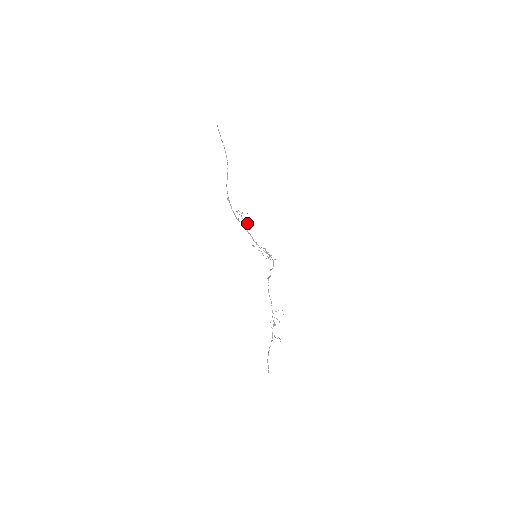
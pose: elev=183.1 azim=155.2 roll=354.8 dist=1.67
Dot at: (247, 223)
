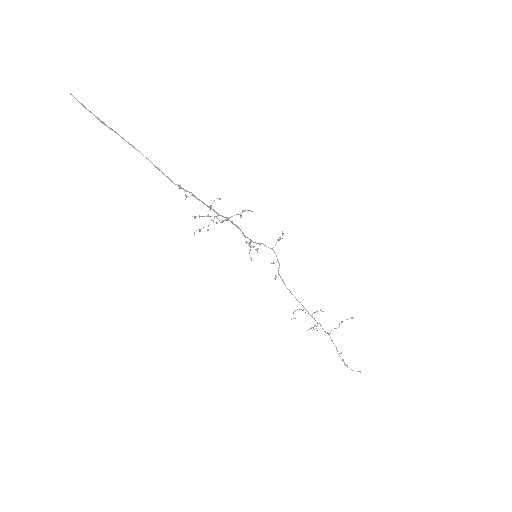
Dot at: (208, 229)
